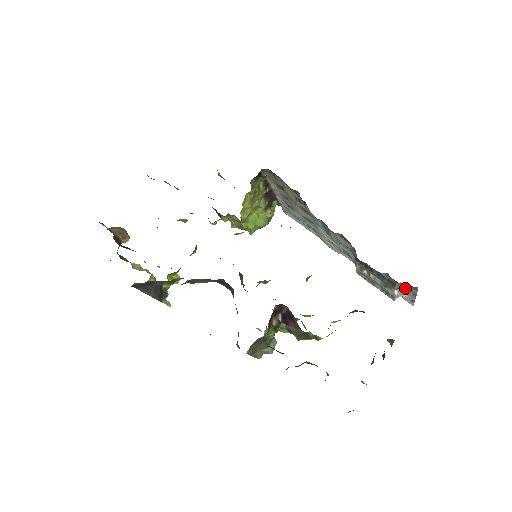
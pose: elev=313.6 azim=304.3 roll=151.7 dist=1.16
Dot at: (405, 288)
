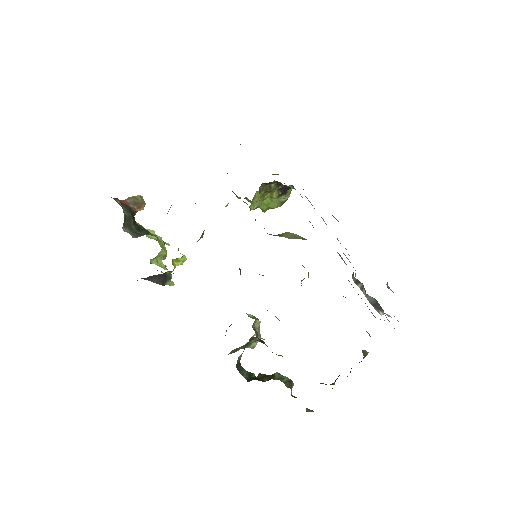
Dot at: occluded
